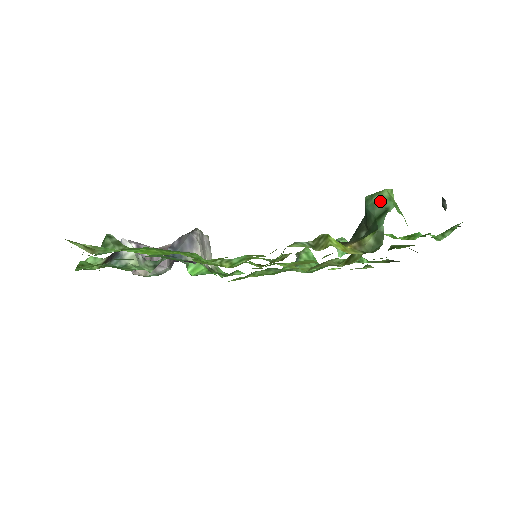
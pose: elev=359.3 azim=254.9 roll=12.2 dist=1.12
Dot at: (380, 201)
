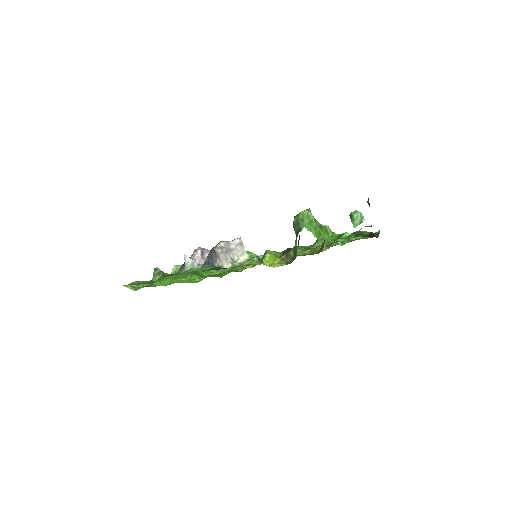
Dot at: (297, 223)
